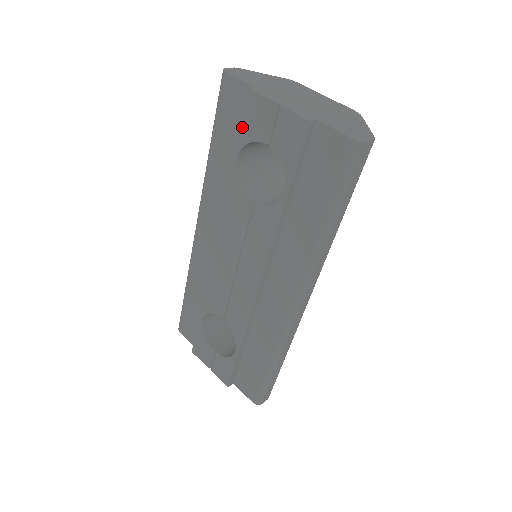
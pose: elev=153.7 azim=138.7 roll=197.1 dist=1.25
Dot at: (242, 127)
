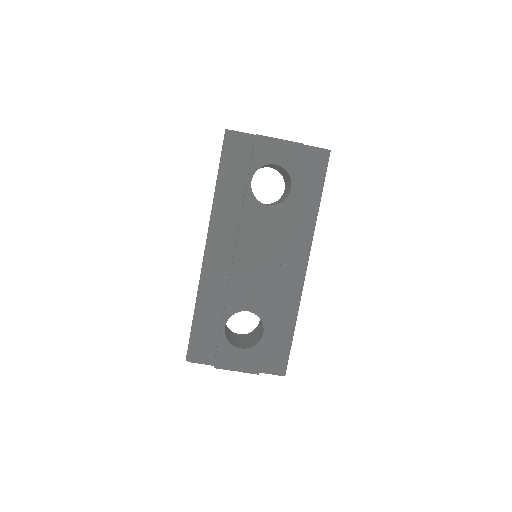
Dot at: (254, 159)
